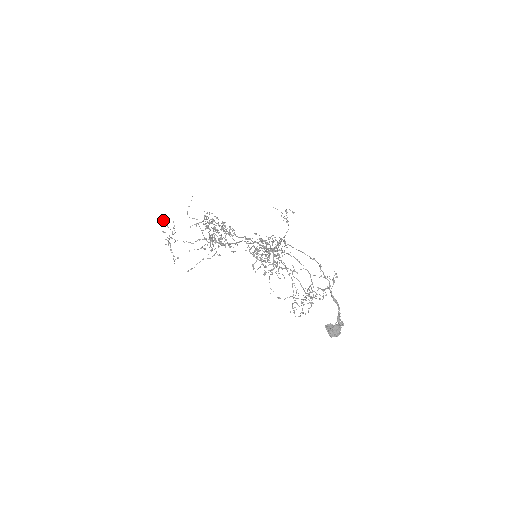
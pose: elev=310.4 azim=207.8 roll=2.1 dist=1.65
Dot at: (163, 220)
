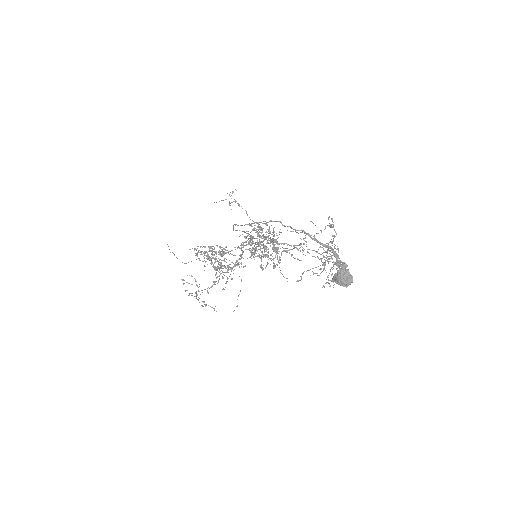
Dot at: occluded
